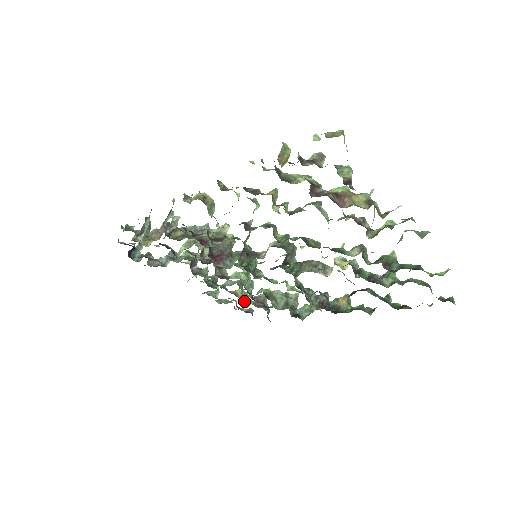
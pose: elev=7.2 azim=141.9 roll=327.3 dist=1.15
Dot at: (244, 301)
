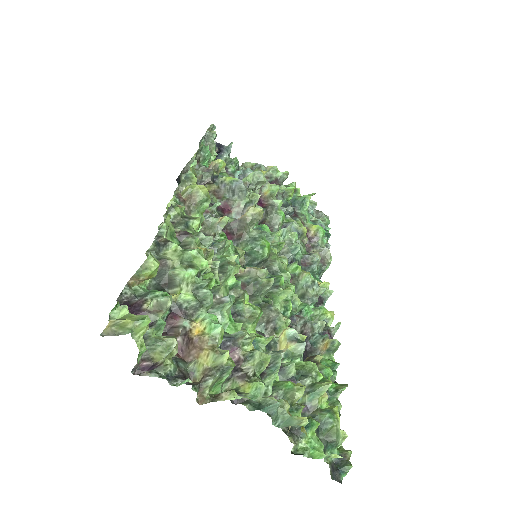
Dot at: (311, 243)
